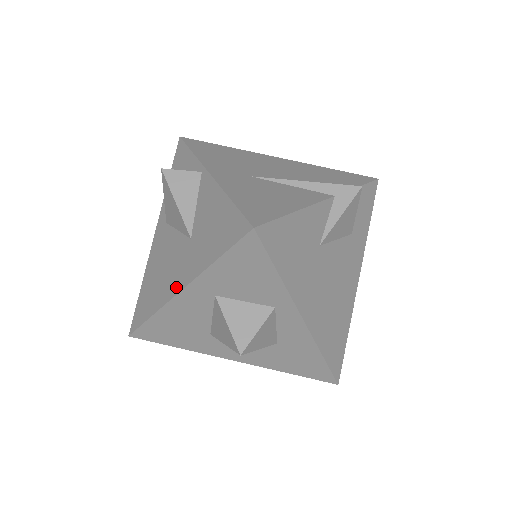
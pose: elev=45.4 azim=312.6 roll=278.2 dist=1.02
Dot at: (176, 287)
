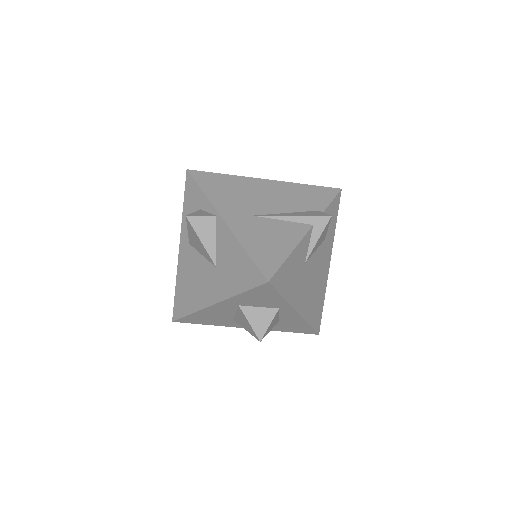
Dot at: (210, 300)
